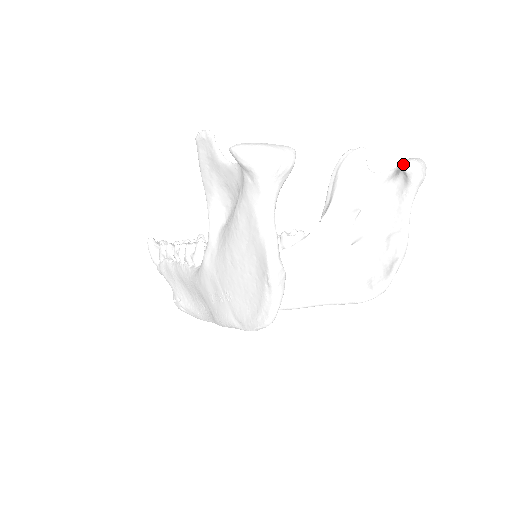
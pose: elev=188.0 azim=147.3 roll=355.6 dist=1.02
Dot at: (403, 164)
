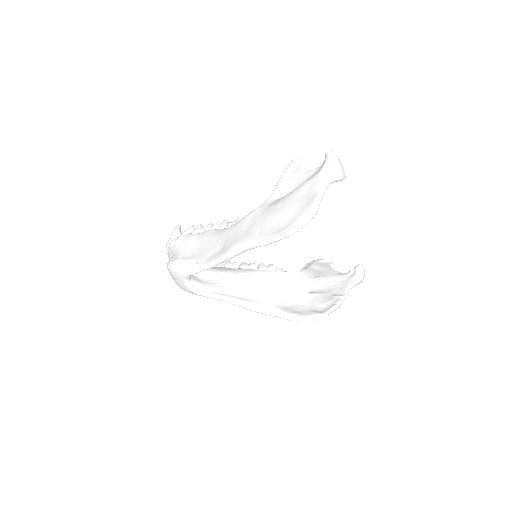
Dot at: (356, 265)
